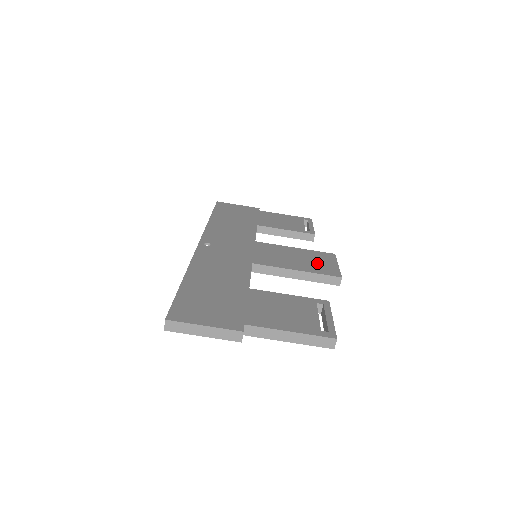
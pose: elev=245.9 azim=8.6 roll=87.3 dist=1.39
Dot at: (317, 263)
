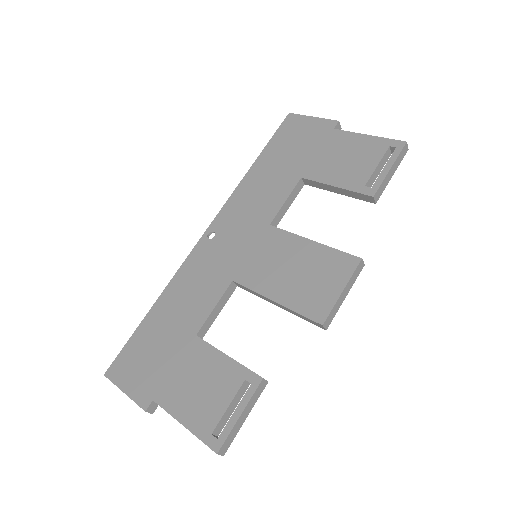
Dot at: (313, 285)
